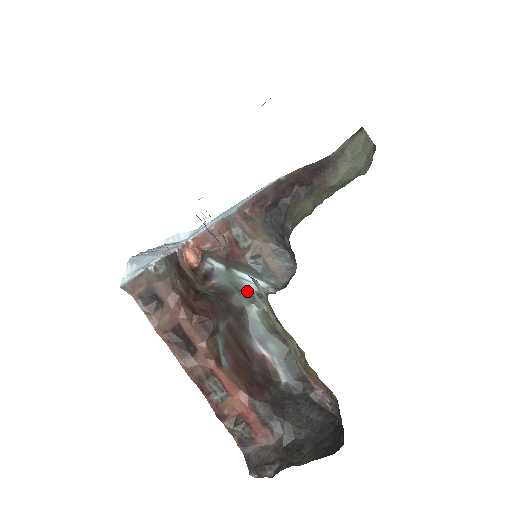
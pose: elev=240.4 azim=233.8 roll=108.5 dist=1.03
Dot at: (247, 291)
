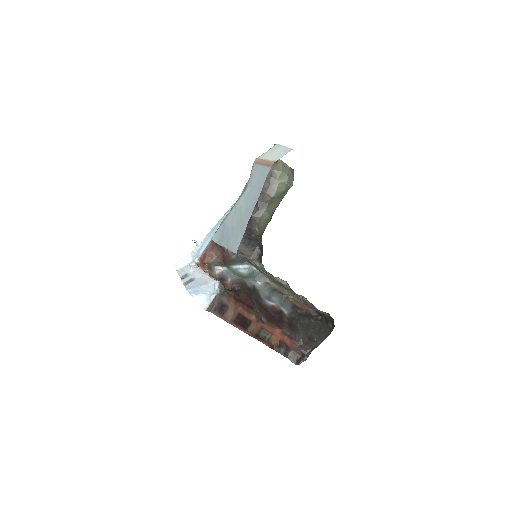
Dot at: (244, 275)
